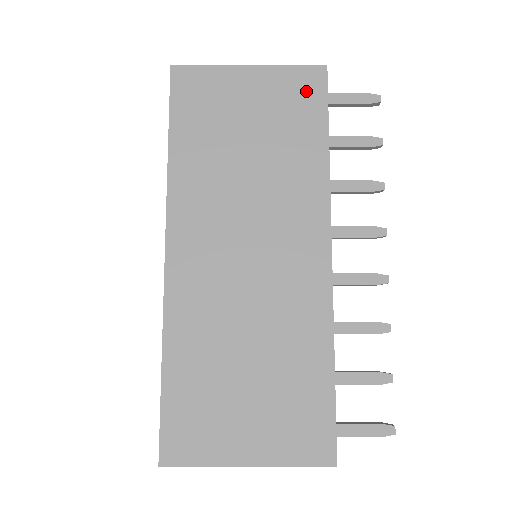
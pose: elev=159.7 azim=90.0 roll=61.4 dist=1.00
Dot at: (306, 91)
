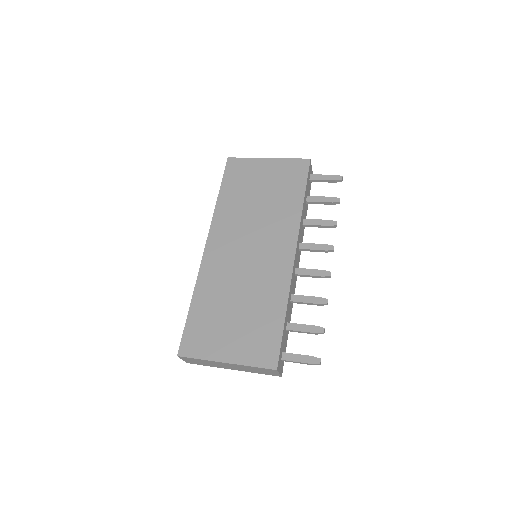
Dot at: (296, 171)
